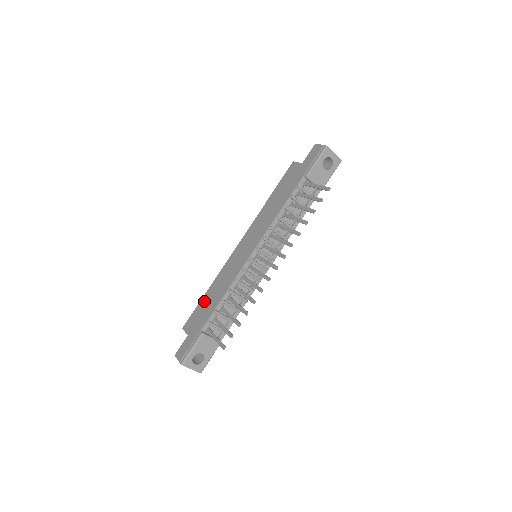
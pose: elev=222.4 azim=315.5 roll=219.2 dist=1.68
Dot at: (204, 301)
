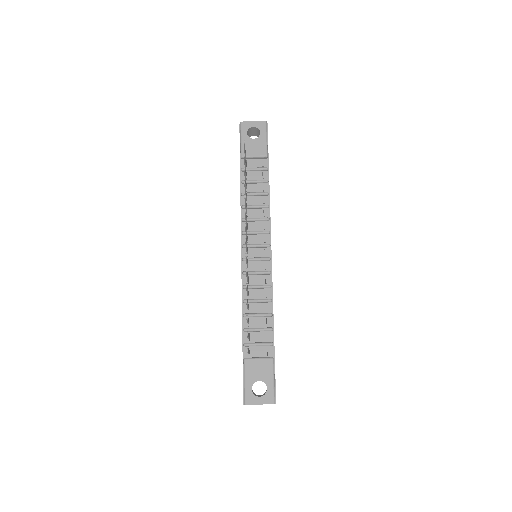
Dot at: occluded
